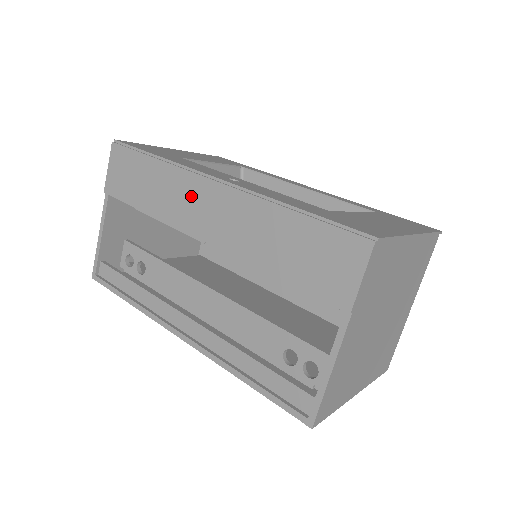
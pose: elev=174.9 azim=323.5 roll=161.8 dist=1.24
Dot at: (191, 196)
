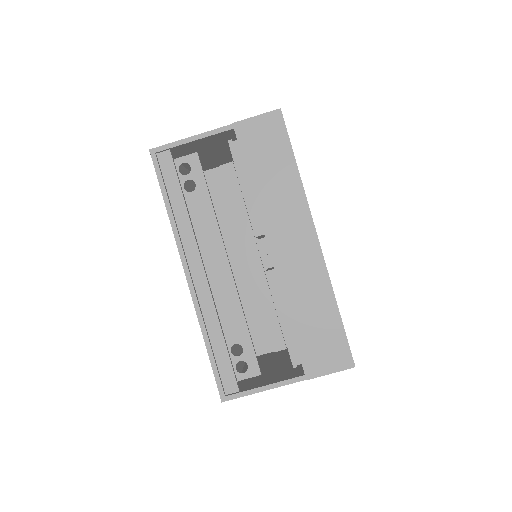
Dot at: (292, 222)
